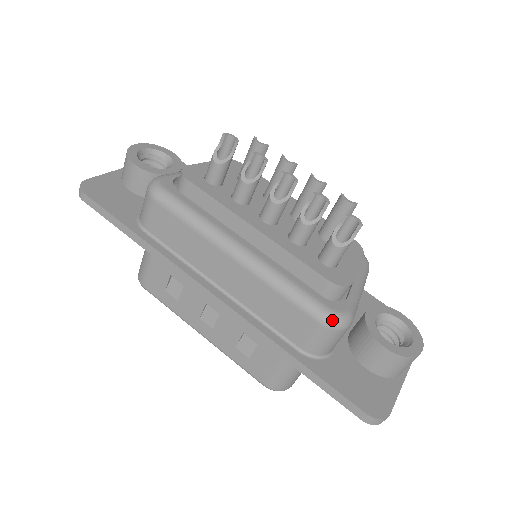
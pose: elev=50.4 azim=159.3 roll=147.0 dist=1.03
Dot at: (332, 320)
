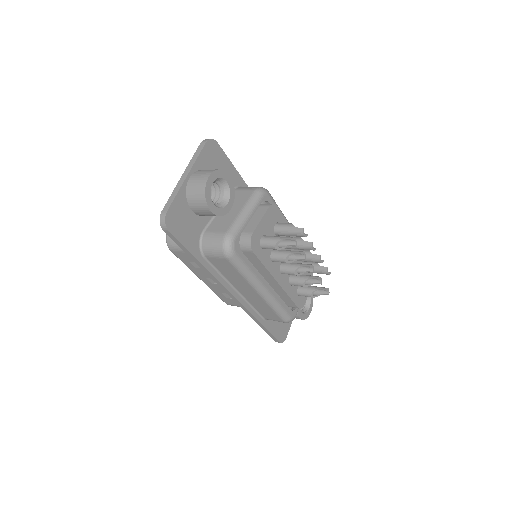
Dot at: occluded
